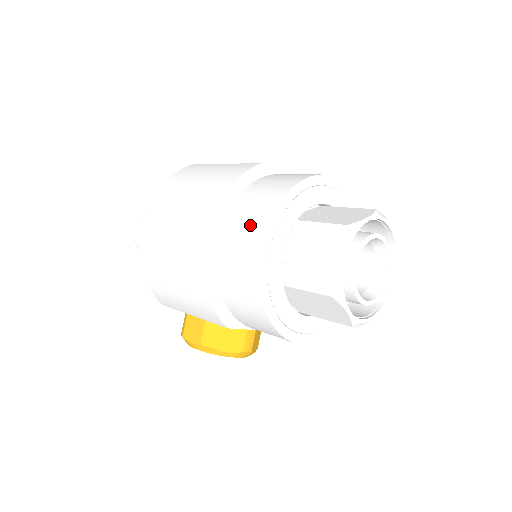
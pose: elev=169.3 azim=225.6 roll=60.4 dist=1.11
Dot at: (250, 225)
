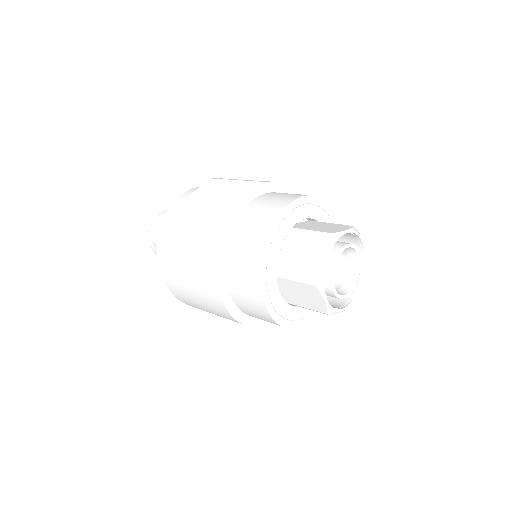
Dot at: (249, 298)
